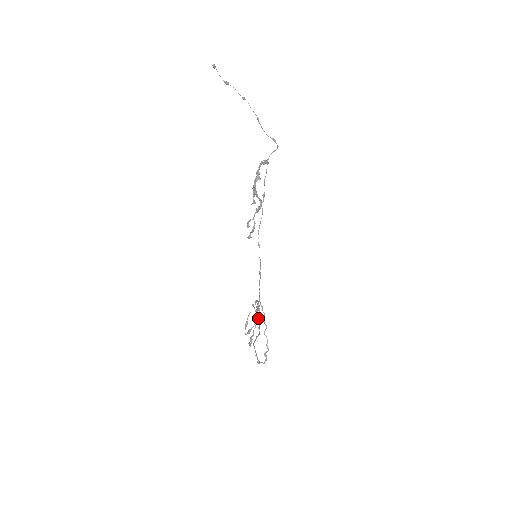
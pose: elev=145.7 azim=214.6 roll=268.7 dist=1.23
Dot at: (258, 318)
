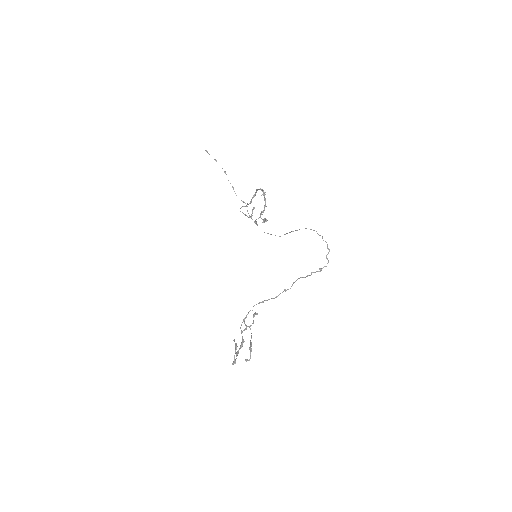
Dot at: (242, 345)
